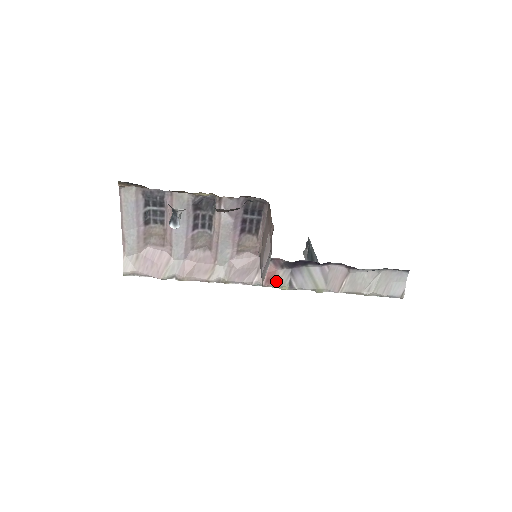
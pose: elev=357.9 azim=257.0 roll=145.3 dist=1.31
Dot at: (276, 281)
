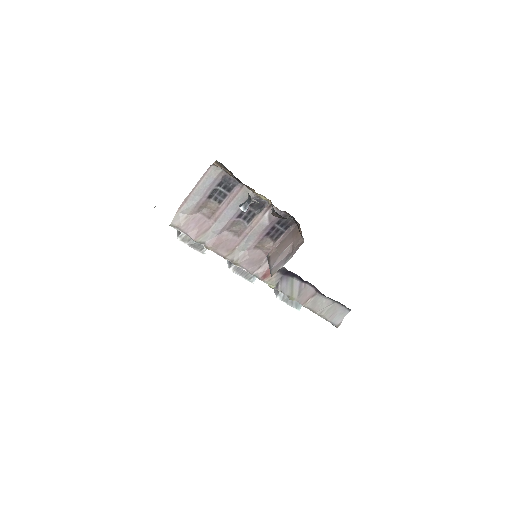
Dot at: (269, 279)
